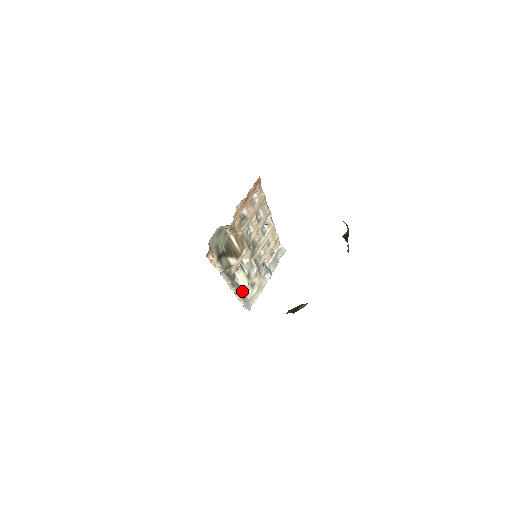
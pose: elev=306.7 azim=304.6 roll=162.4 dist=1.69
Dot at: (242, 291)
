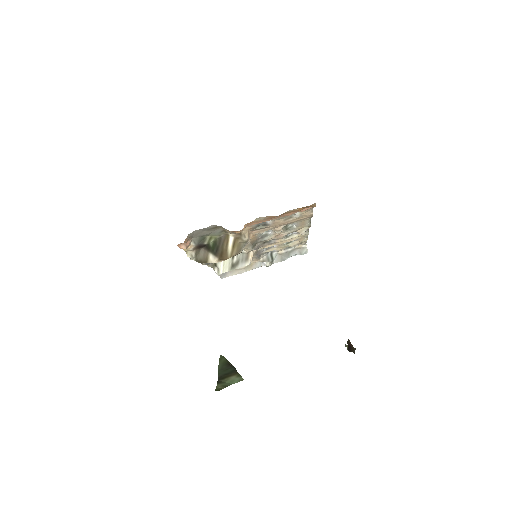
Dot at: (216, 273)
